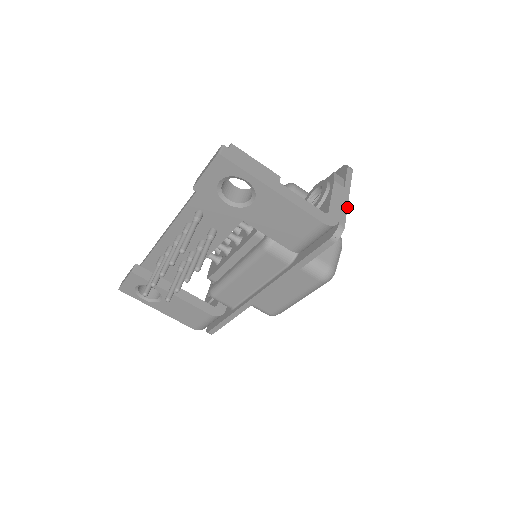
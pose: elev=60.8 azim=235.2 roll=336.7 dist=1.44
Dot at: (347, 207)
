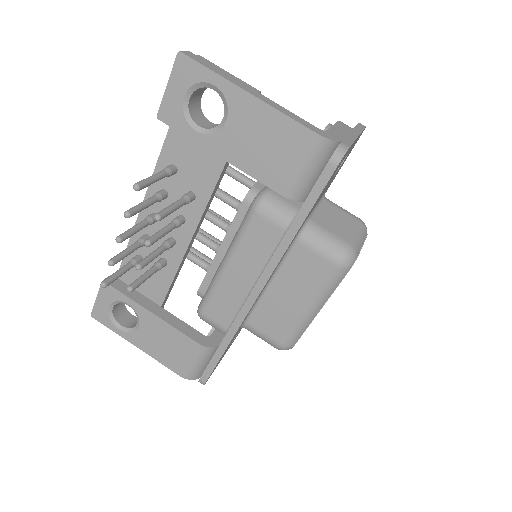
Dot at: (355, 139)
